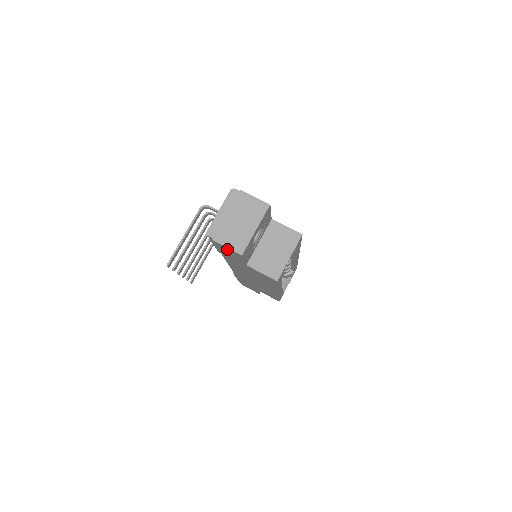
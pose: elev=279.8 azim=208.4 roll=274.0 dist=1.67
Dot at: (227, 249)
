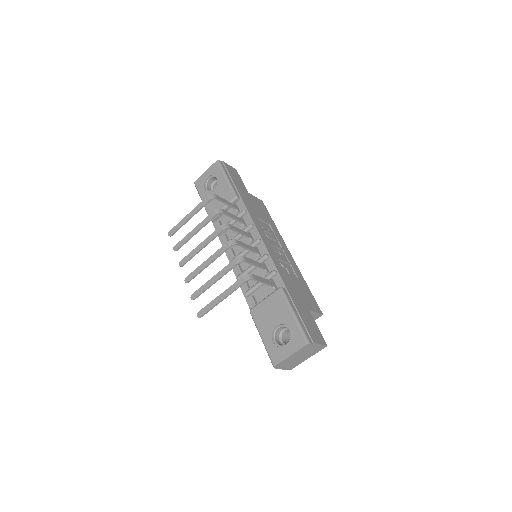
Dot at: occluded
